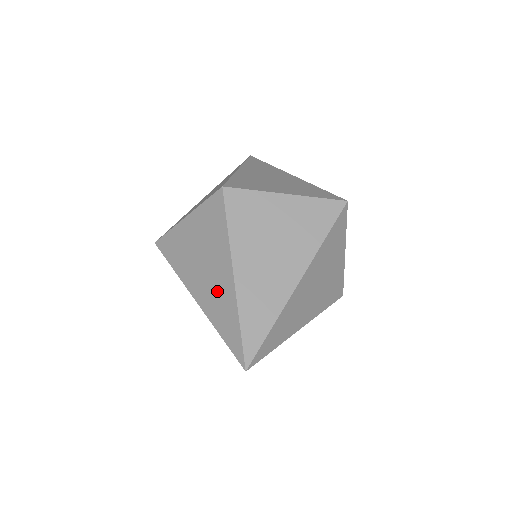
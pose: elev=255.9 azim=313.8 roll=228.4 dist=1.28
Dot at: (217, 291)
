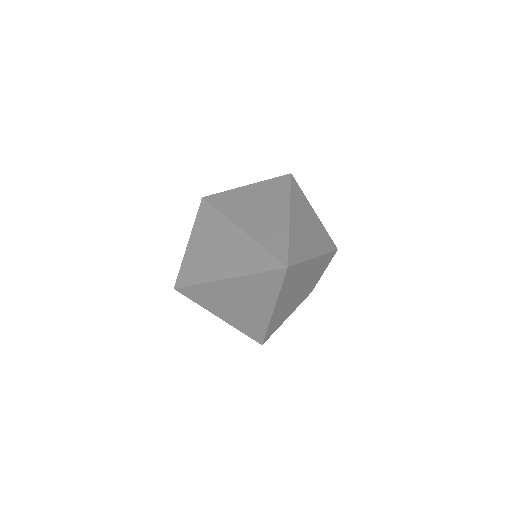
Dot at: (235, 252)
